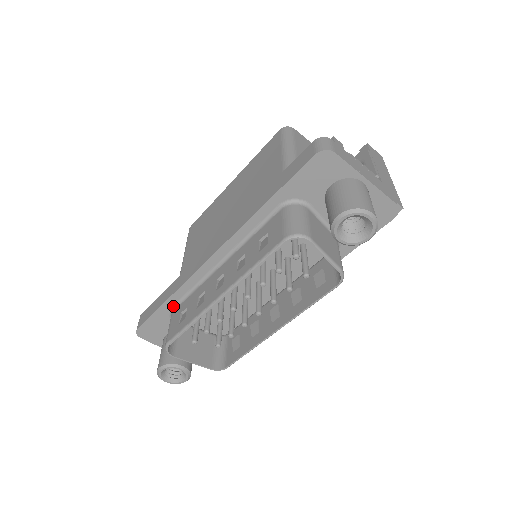
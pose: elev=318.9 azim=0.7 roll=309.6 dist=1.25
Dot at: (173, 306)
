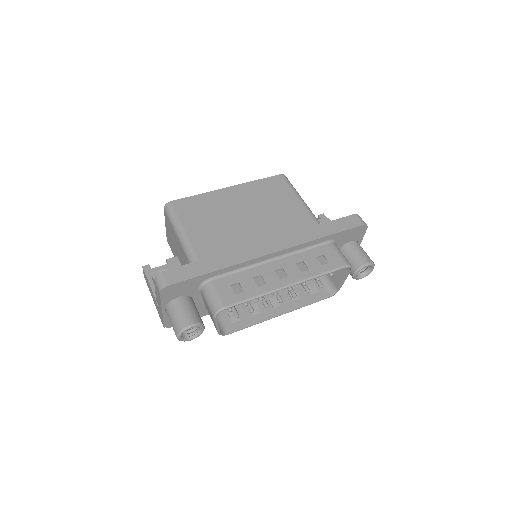
Dot at: (214, 276)
